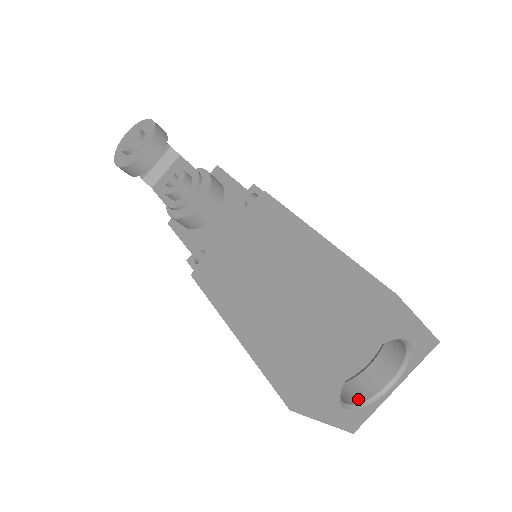
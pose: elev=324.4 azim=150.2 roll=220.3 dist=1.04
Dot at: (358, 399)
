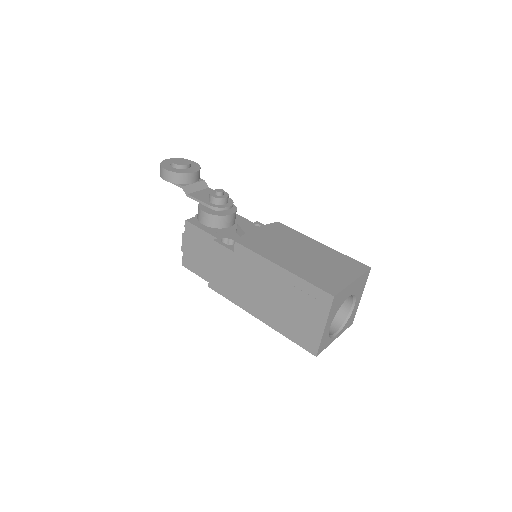
Dot at: occluded
